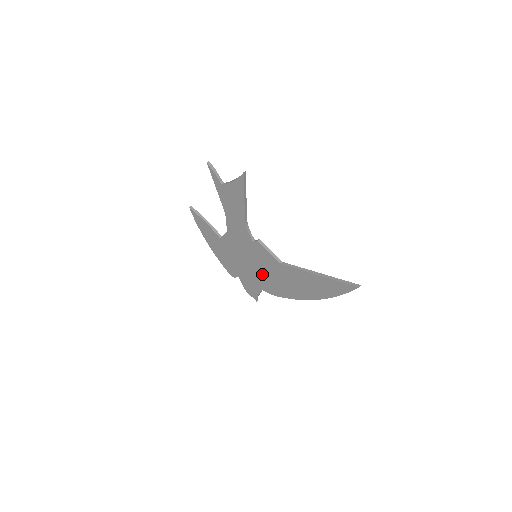
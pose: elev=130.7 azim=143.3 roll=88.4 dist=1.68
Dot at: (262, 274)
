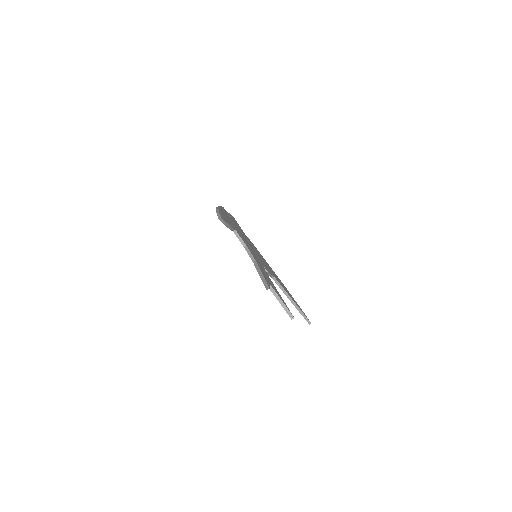
Dot at: occluded
